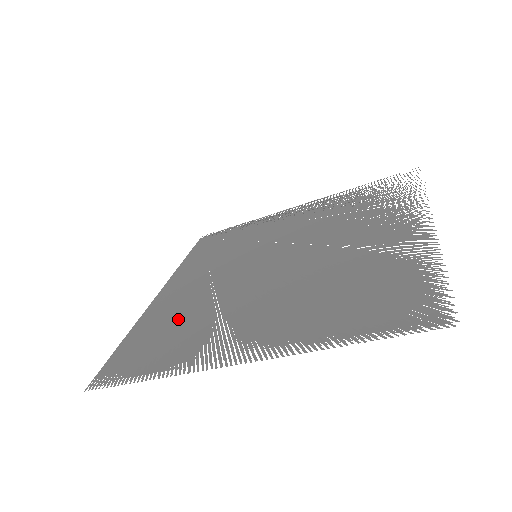
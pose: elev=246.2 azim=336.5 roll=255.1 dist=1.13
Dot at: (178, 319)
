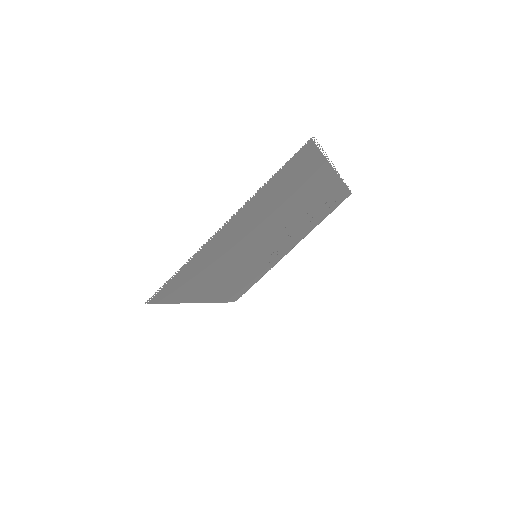
Dot at: (204, 277)
